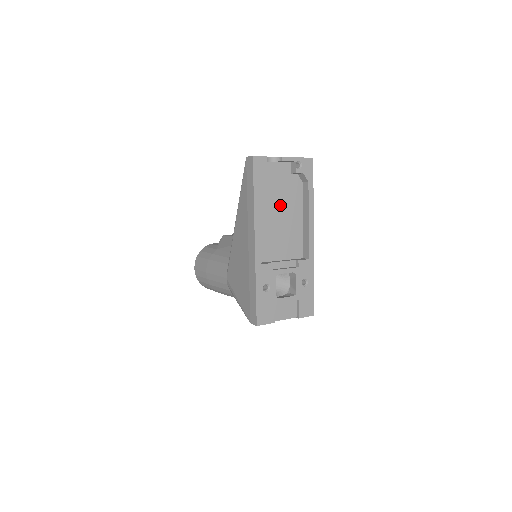
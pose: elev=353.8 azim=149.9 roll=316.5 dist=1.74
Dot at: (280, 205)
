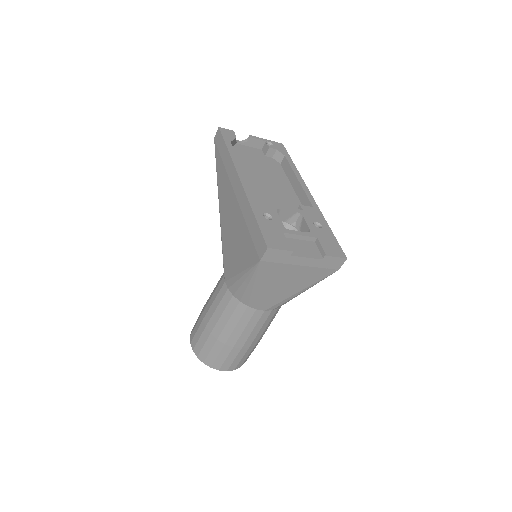
Dot at: (261, 172)
